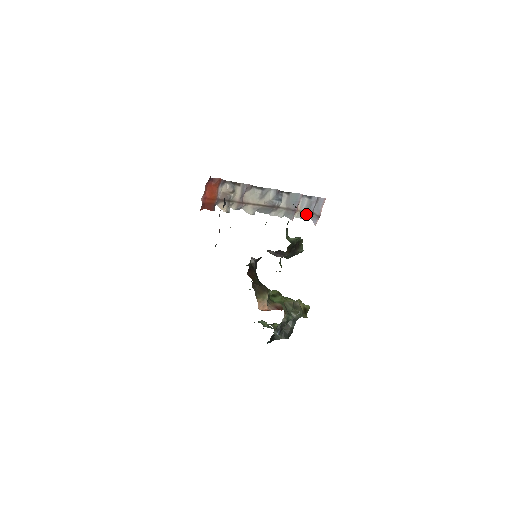
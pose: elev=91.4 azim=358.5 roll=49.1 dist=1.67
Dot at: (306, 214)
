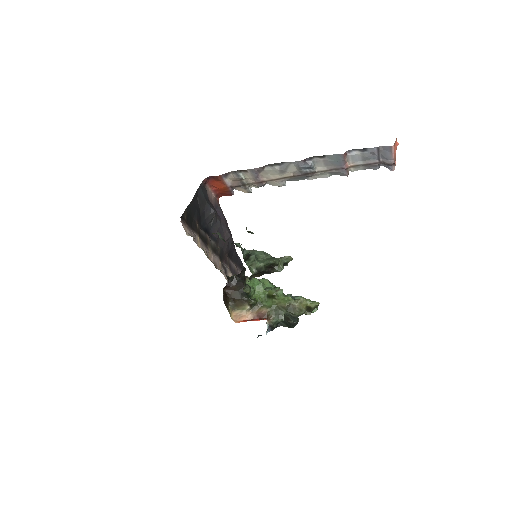
Dot at: (368, 165)
